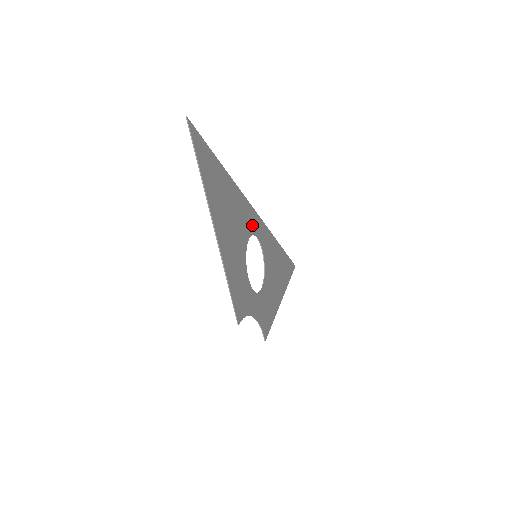
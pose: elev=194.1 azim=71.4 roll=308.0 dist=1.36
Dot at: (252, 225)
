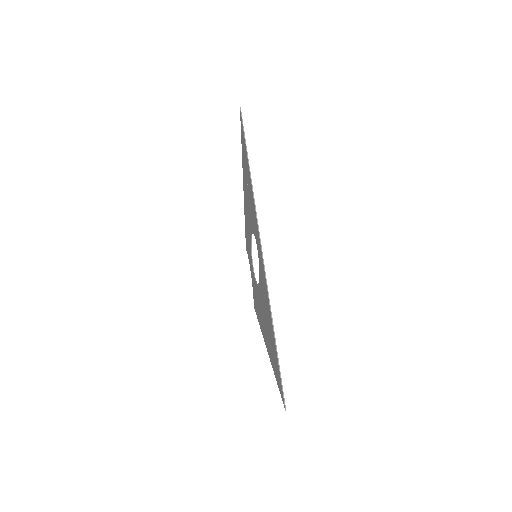
Dot at: occluded
